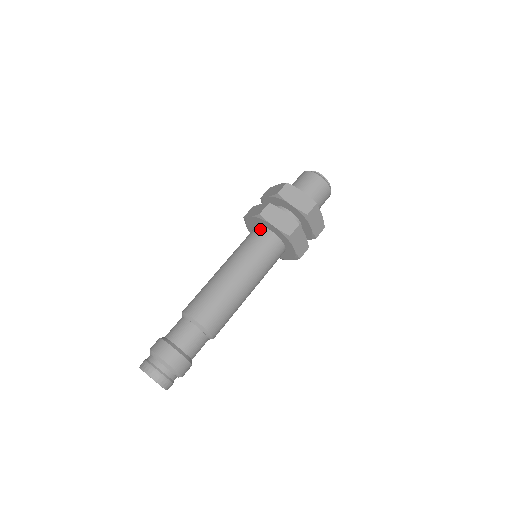
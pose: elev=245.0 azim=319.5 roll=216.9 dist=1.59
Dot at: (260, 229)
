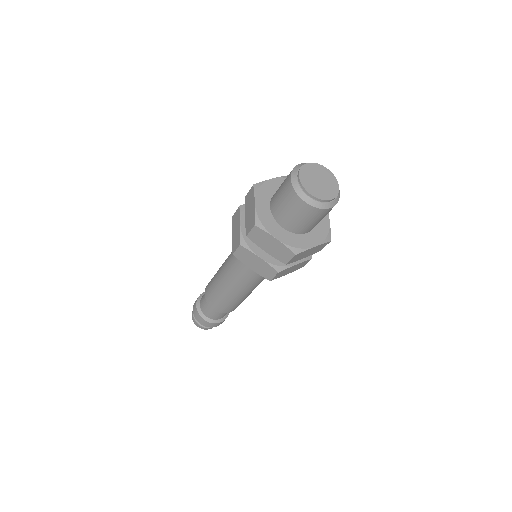
Dot at: occluded
